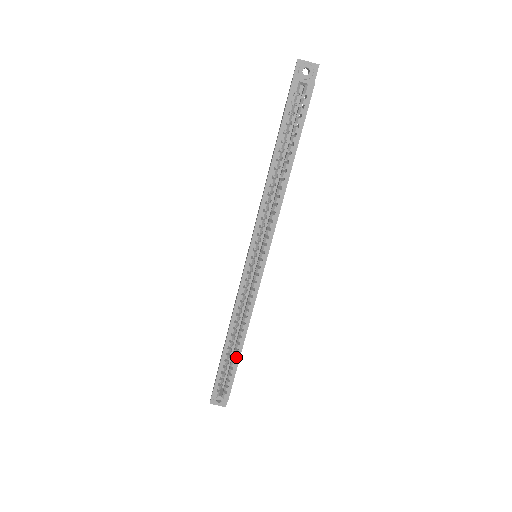
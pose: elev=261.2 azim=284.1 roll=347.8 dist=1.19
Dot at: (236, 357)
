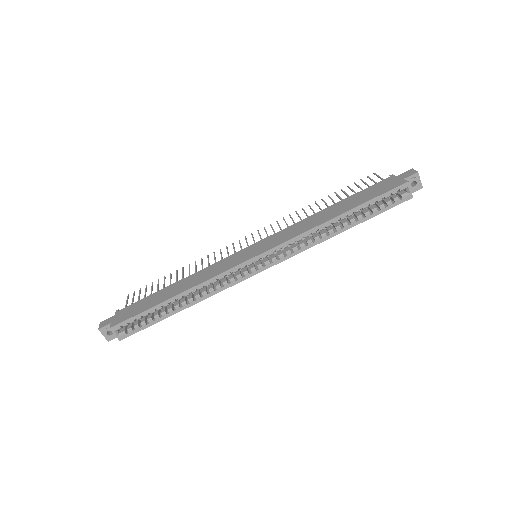
Dot at: (167, 314)
